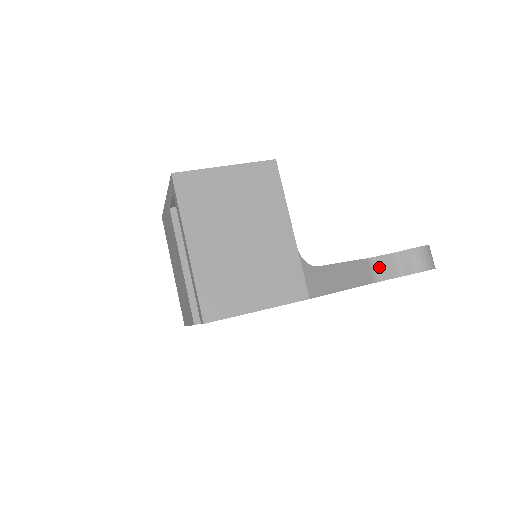
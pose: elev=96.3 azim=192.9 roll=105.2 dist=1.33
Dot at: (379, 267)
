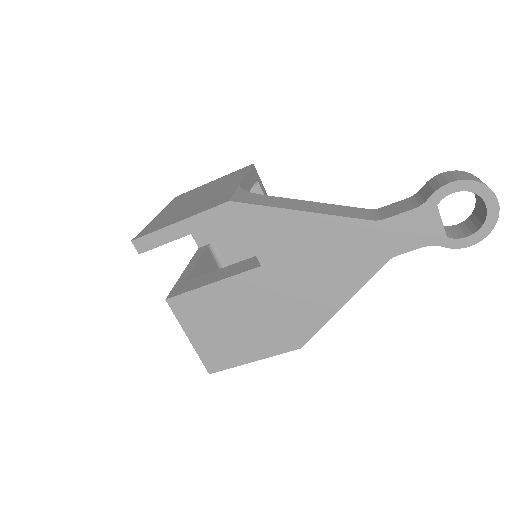
Dot at: (387, 211)
